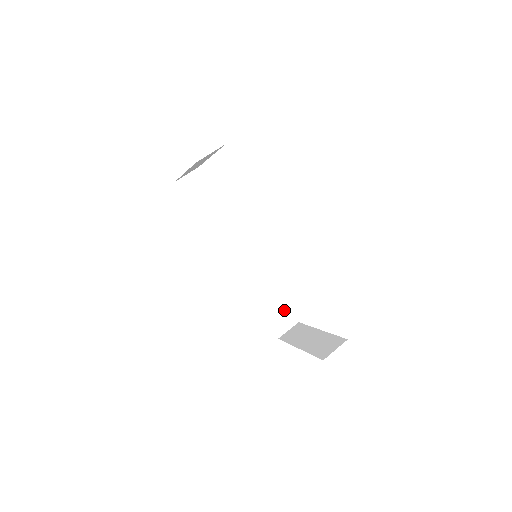
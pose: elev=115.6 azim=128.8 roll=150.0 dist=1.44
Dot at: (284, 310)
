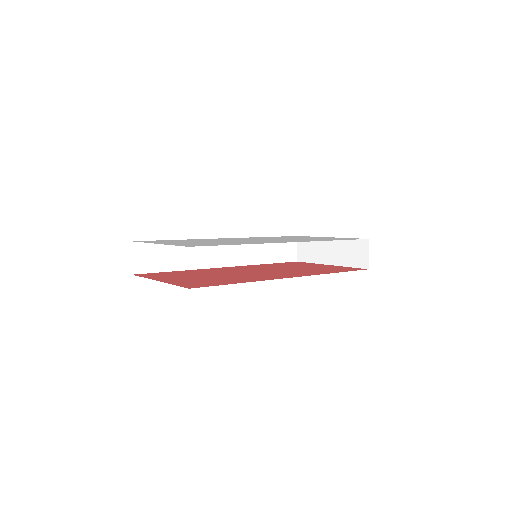
Dot at: occluded
